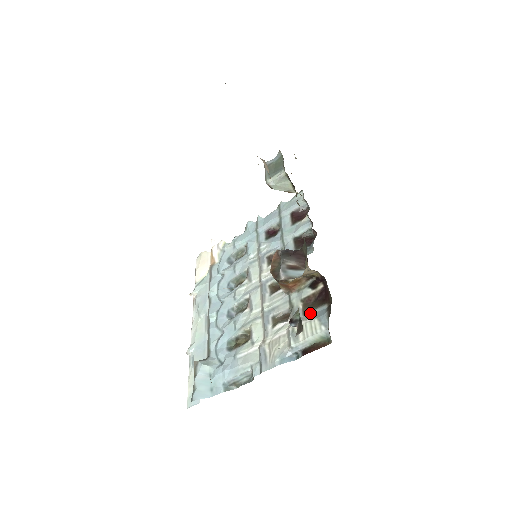
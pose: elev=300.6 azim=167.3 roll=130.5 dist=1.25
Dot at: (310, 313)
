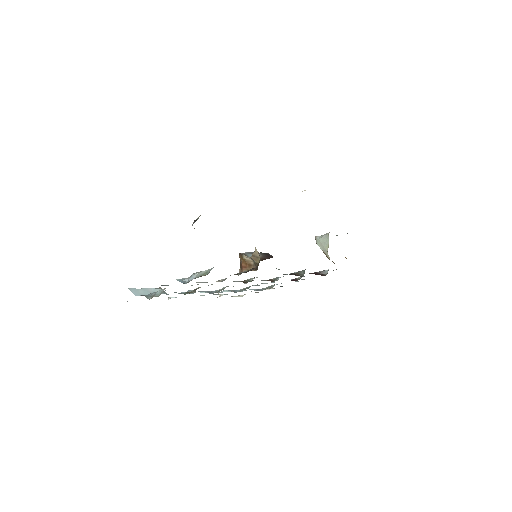
Dot at: occluded
